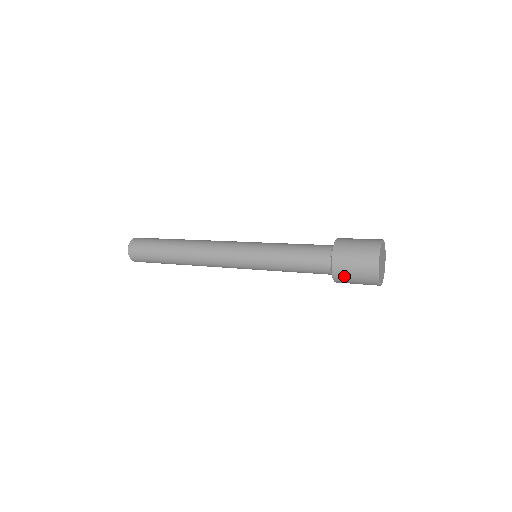
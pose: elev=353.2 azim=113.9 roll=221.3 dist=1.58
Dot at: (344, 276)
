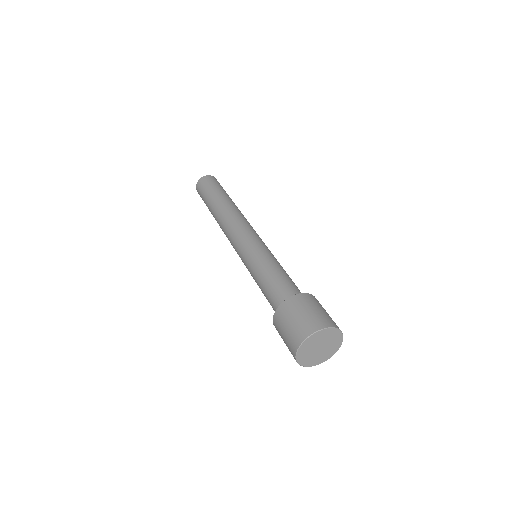
Dot at: (279, 324)
